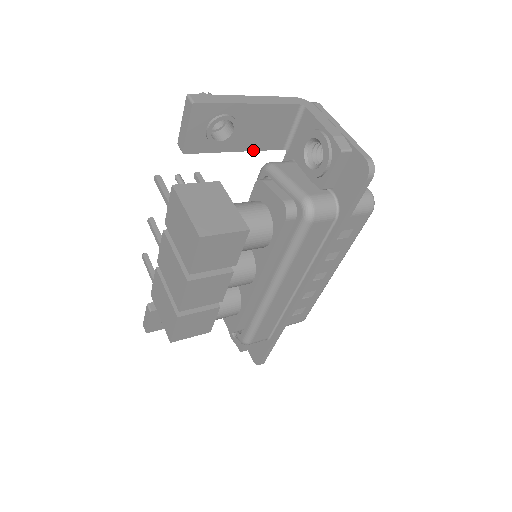
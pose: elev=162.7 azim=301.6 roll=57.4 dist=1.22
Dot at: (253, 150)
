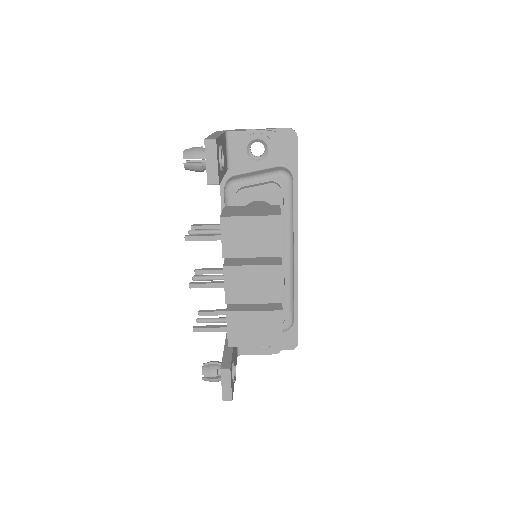
Dot at: (224, 174)
